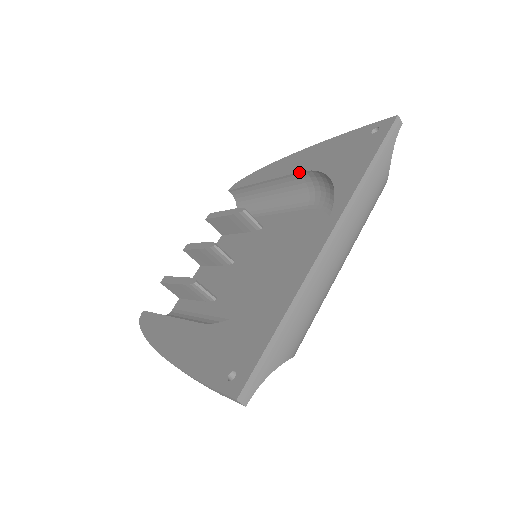
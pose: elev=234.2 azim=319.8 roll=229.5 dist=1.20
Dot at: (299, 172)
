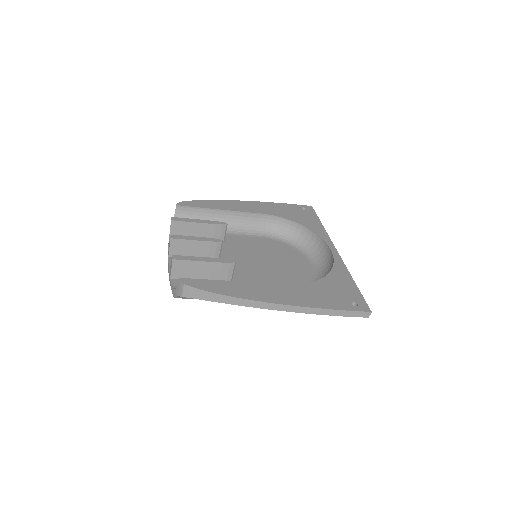
Dot at: (262, 214)
